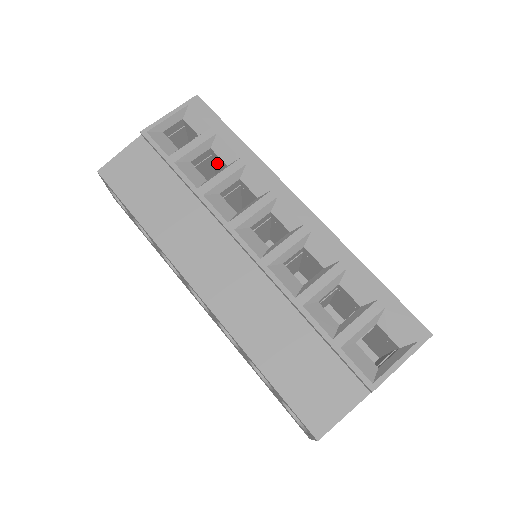
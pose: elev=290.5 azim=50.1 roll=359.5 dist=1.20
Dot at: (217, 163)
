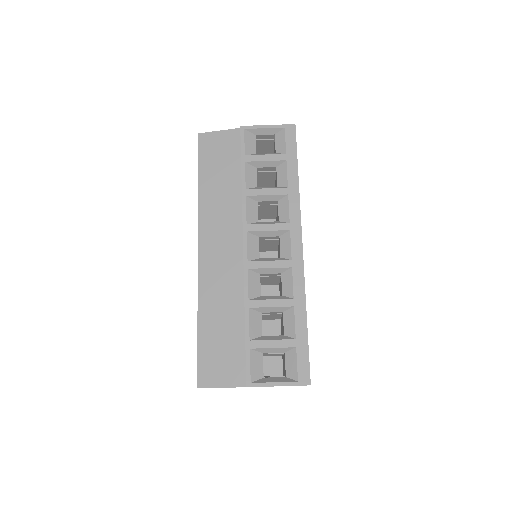
Dot at: occluded
